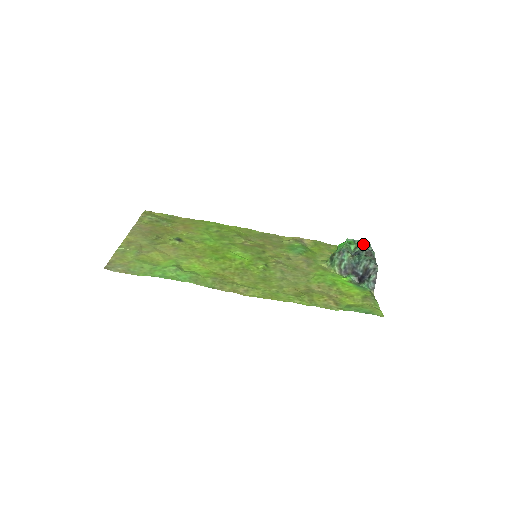
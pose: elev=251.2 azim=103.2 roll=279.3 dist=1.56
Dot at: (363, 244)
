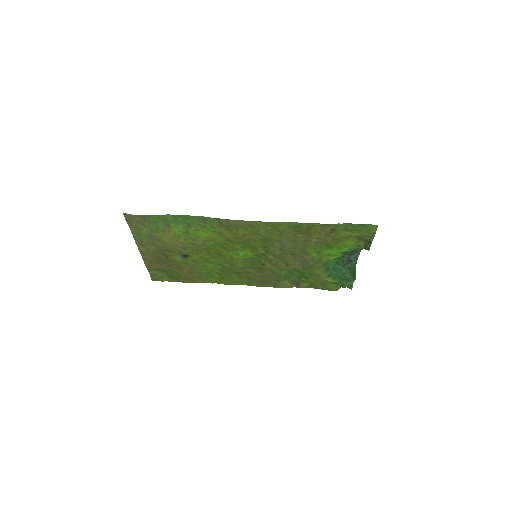
Dot at: (351, 258)
